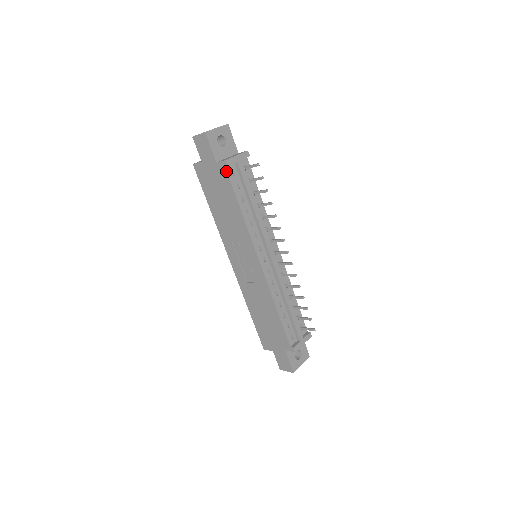
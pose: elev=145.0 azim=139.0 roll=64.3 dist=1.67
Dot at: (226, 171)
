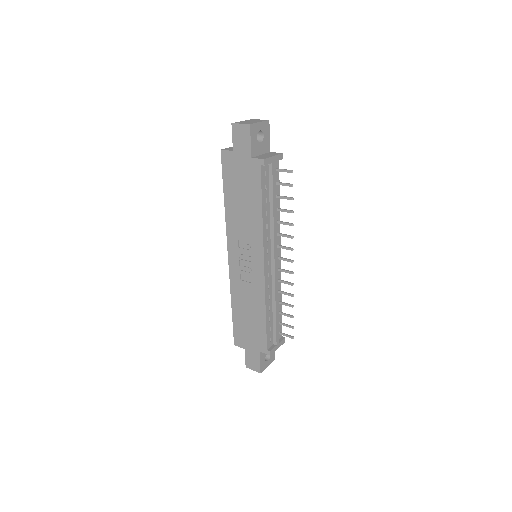
Dot at: (260, 170)
